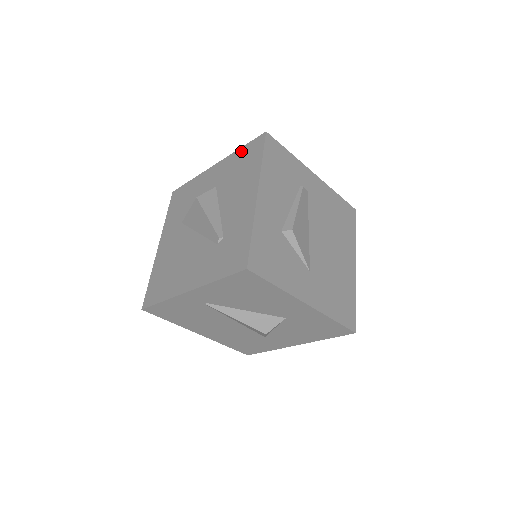
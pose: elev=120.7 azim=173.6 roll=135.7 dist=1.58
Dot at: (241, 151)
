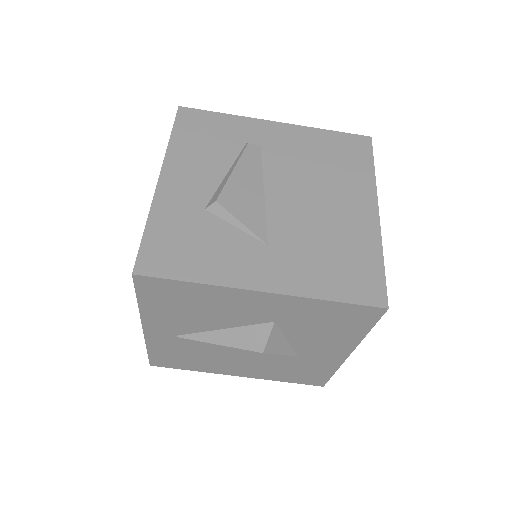
Dot at: occluded
